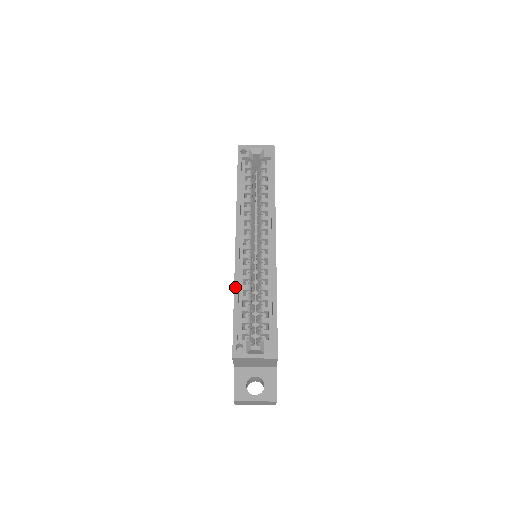
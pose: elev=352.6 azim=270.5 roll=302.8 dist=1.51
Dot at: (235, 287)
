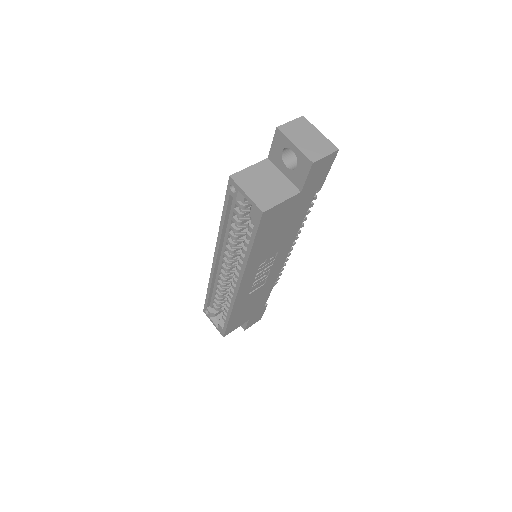
Dot at: (209, 285)
